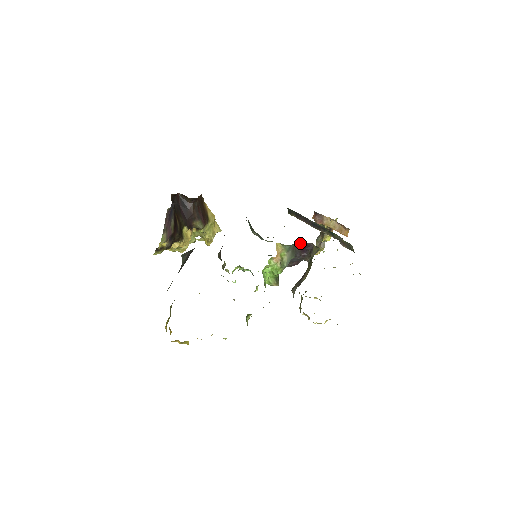
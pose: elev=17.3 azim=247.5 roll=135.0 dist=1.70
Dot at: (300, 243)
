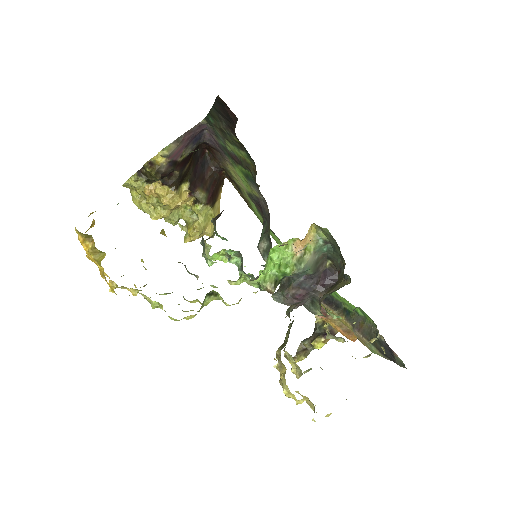
Dot at: (328, 263)
